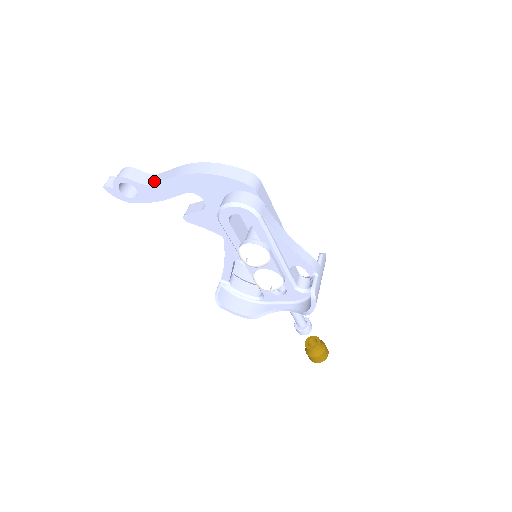
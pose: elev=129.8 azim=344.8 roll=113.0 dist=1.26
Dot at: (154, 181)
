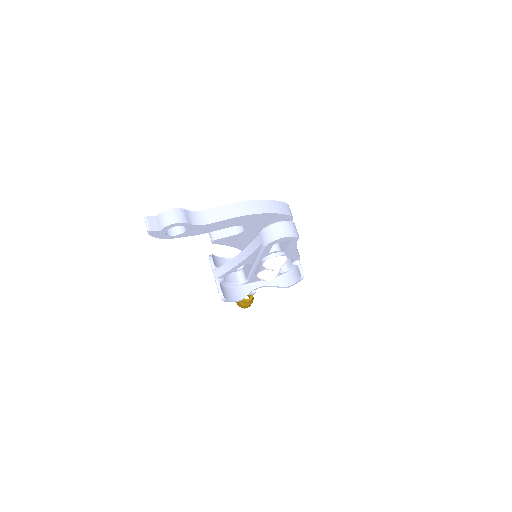
Dot at: (207, 220)
